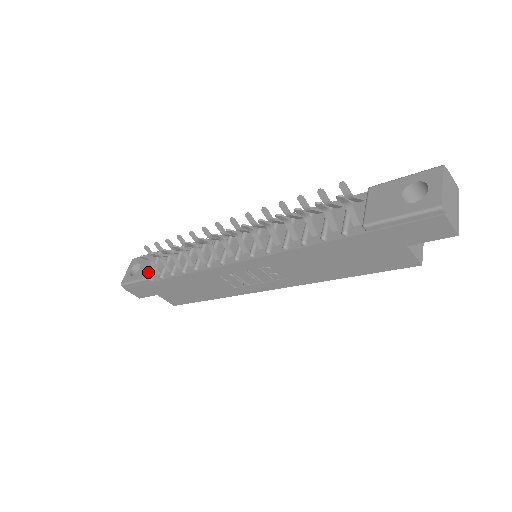
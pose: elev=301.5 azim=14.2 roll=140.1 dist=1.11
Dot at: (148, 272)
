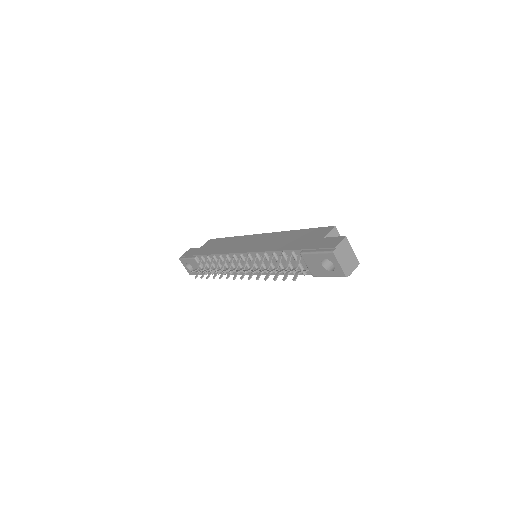
Dot at: occluded
